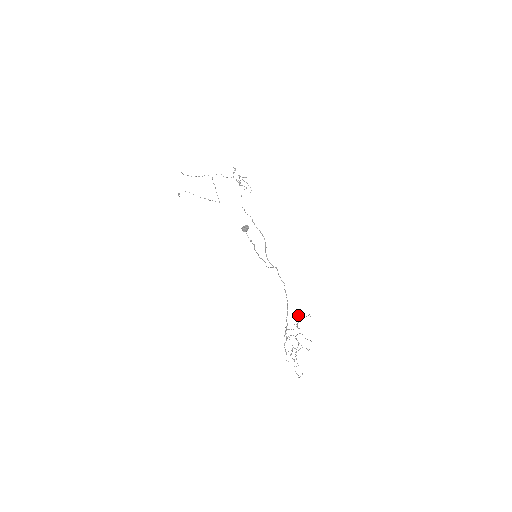
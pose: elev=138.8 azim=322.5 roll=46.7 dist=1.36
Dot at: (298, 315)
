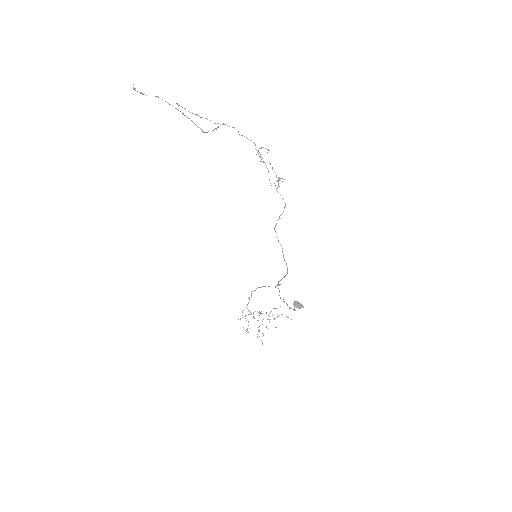
Dot at: (274, 308)
